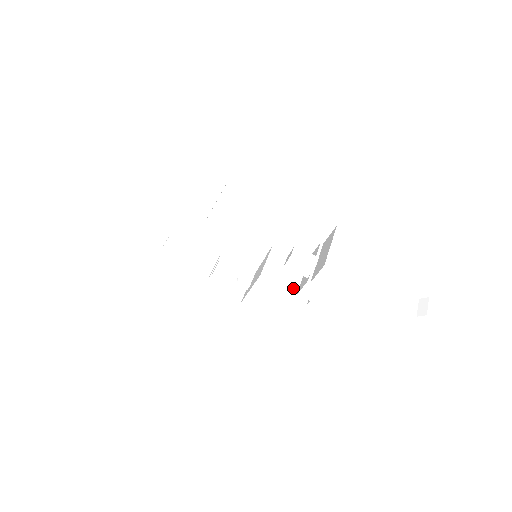
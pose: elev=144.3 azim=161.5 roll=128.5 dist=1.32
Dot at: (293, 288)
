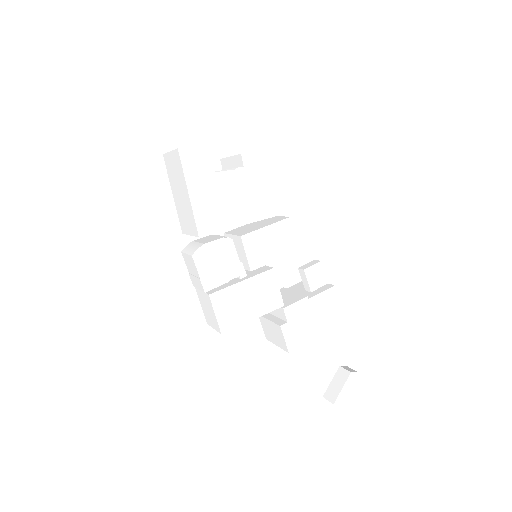
Dot at: (281, 301)
